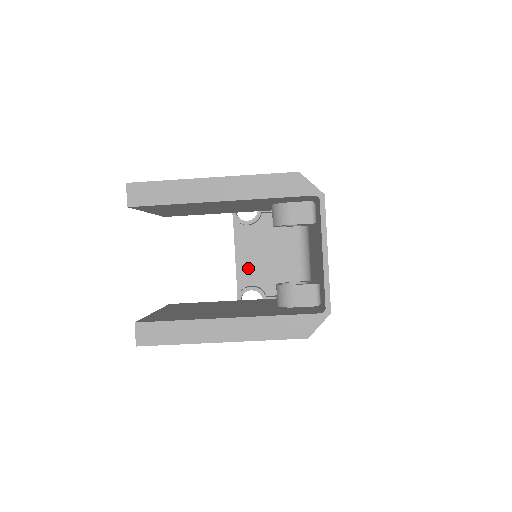
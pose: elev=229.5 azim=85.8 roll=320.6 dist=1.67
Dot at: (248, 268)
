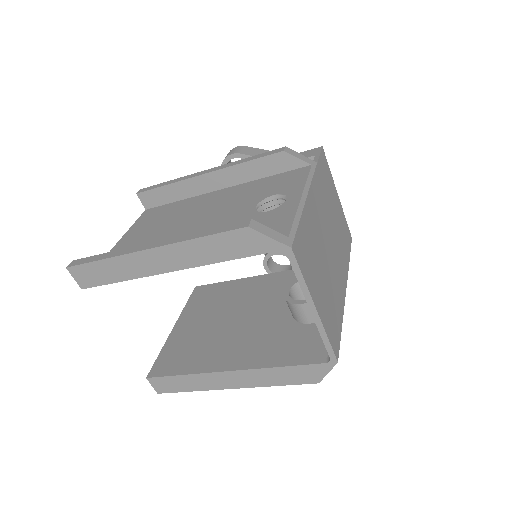
Dot at: occluded
